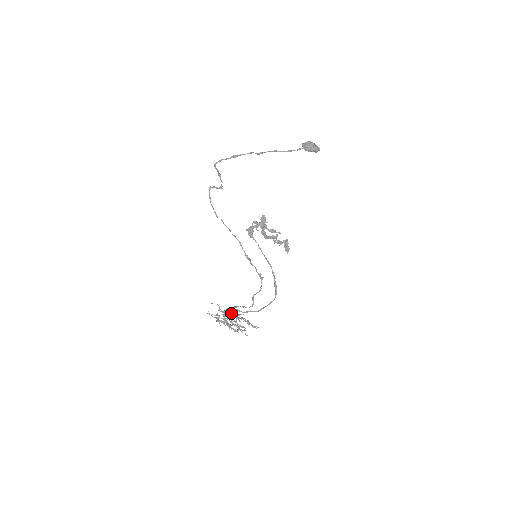
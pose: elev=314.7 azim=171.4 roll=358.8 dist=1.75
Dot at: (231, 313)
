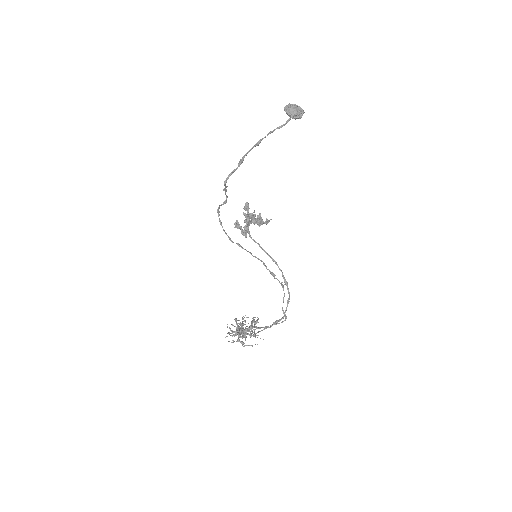
Dot at: (242, 324)
